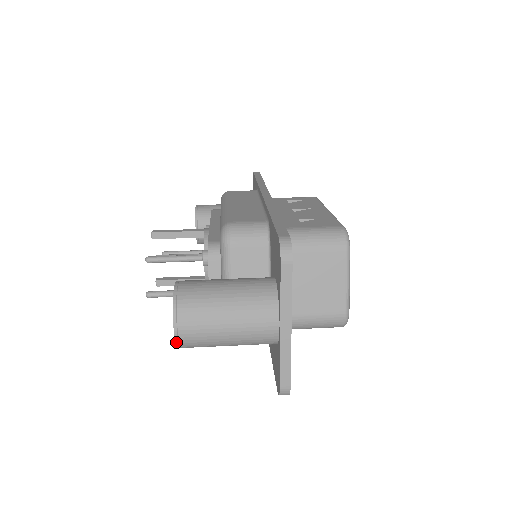
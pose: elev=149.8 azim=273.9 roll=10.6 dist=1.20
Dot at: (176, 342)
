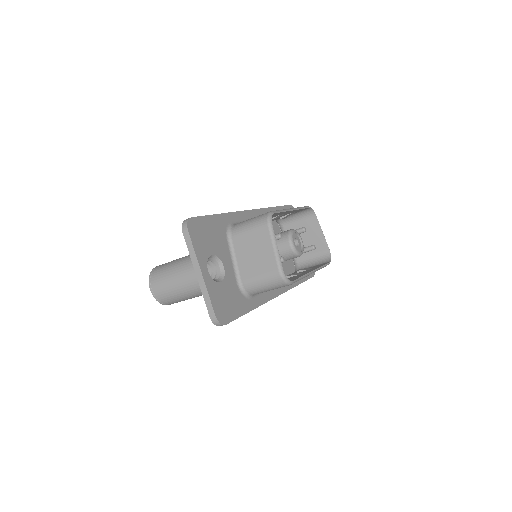
Dot at: (155, 298)
